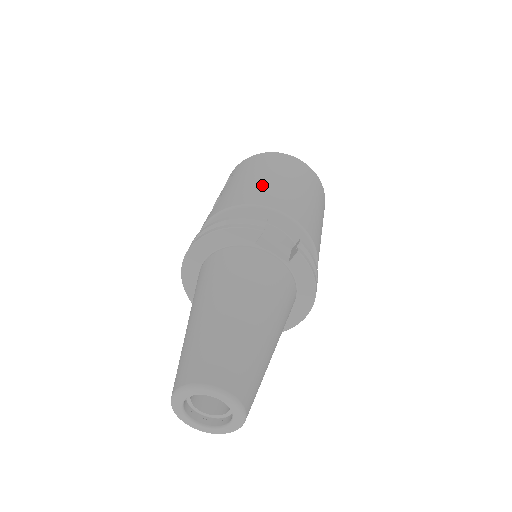
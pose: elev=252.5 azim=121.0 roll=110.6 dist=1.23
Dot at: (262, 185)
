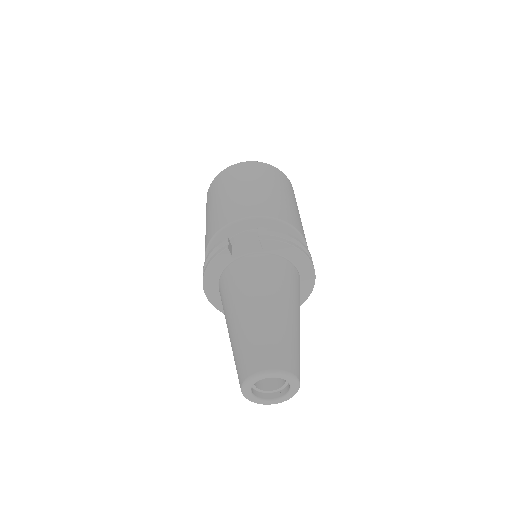
Dot at: (217, 212)
